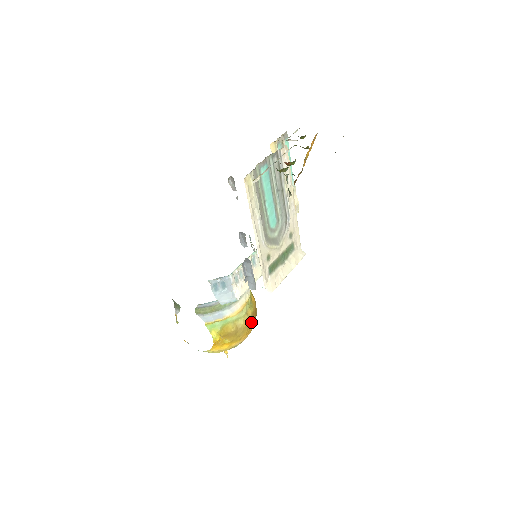
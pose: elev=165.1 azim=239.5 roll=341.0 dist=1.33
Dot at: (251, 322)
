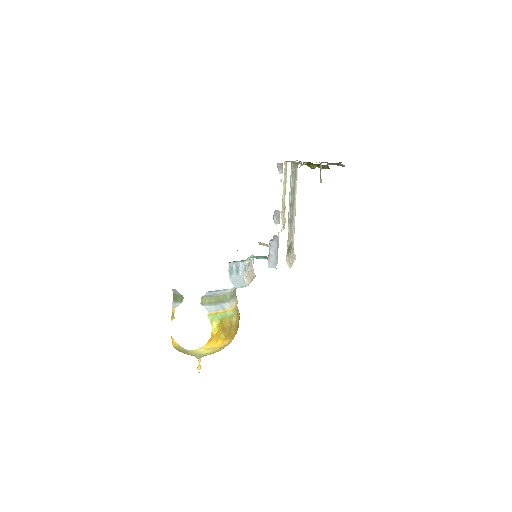
Dot at: occluded
